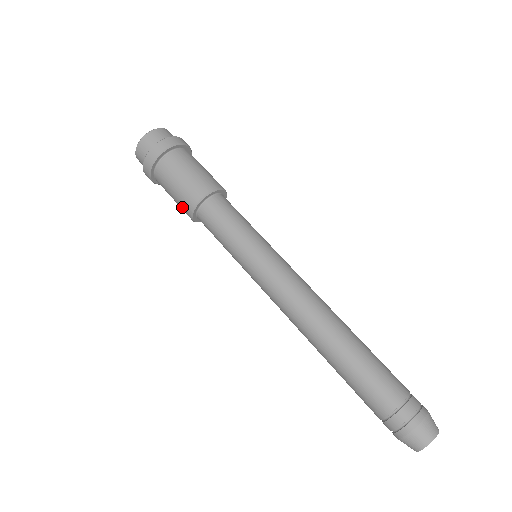
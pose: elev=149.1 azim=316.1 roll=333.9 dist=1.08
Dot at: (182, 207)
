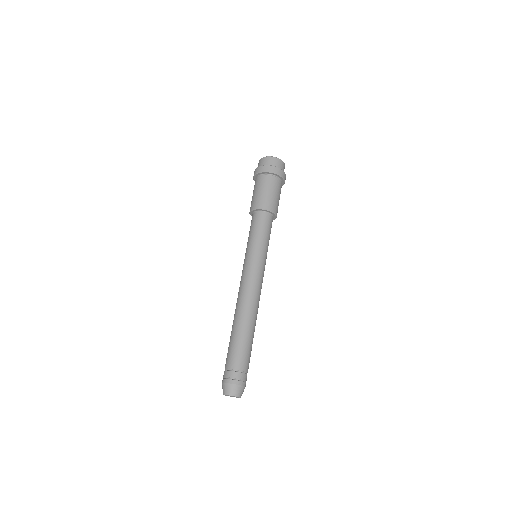
Dot at: occluded
